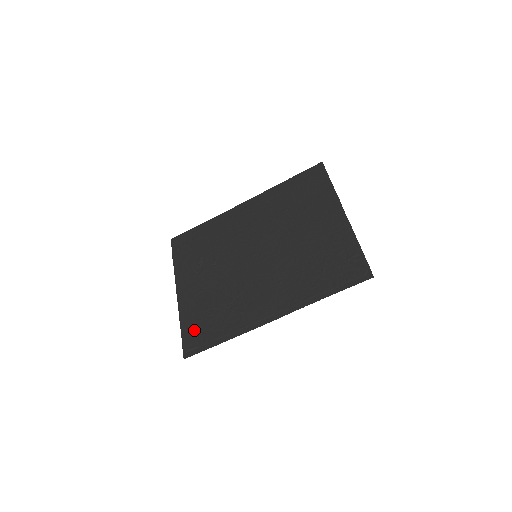
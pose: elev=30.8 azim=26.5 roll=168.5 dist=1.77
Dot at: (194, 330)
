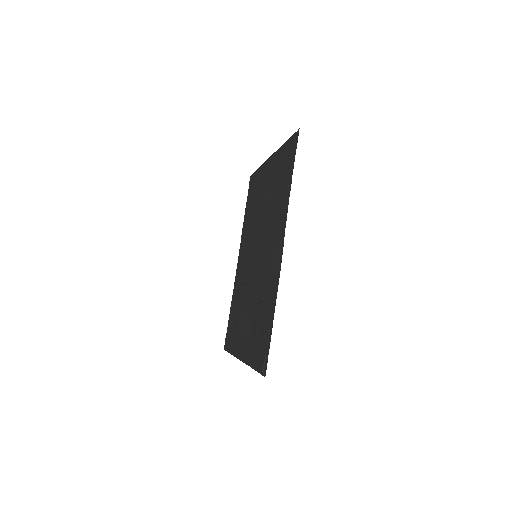
Dot at: (258, 351)
